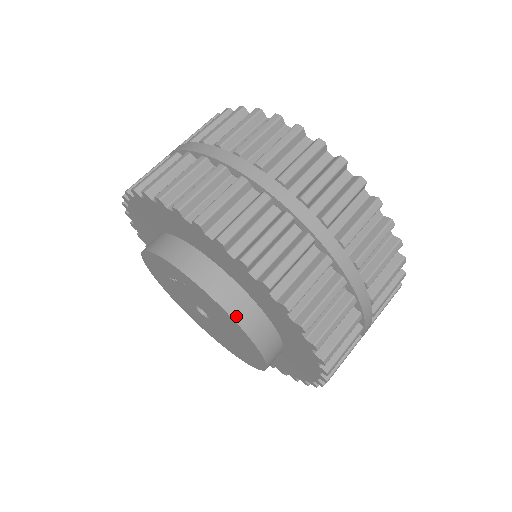
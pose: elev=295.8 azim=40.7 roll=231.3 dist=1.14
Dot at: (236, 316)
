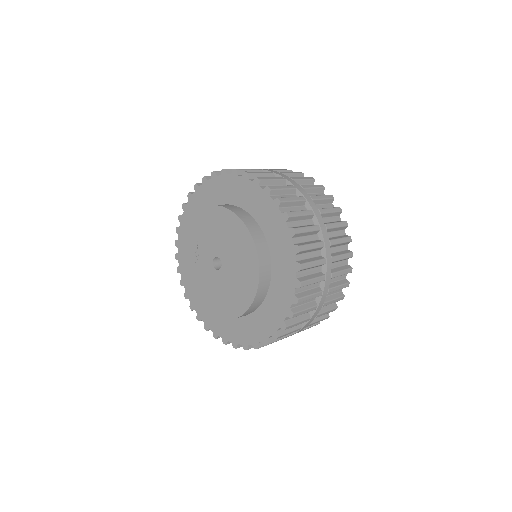
Dot at: (213, 205)
